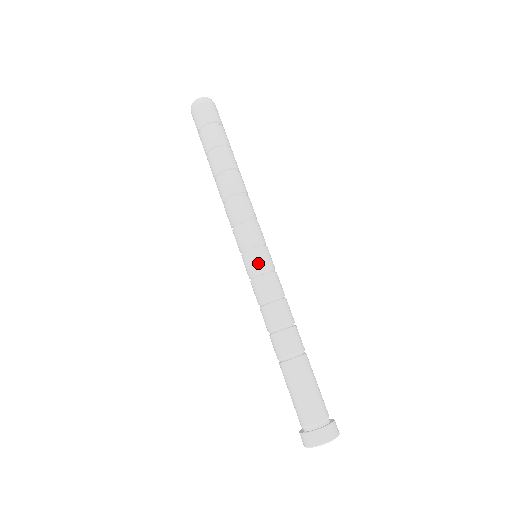
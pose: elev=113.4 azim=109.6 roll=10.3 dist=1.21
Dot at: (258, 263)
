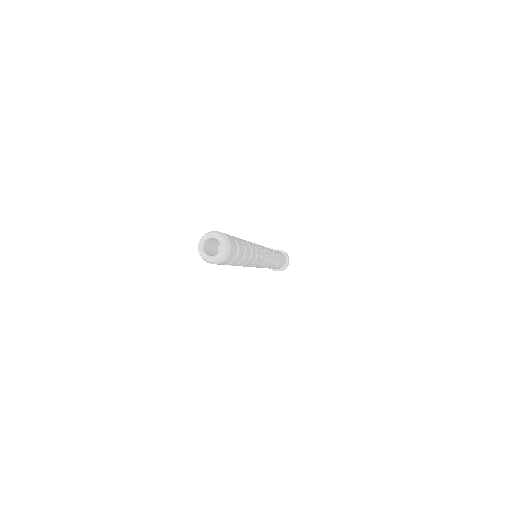
Dot at: occluded
